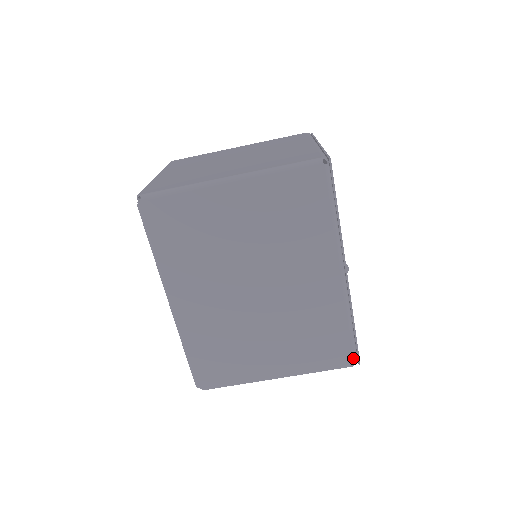
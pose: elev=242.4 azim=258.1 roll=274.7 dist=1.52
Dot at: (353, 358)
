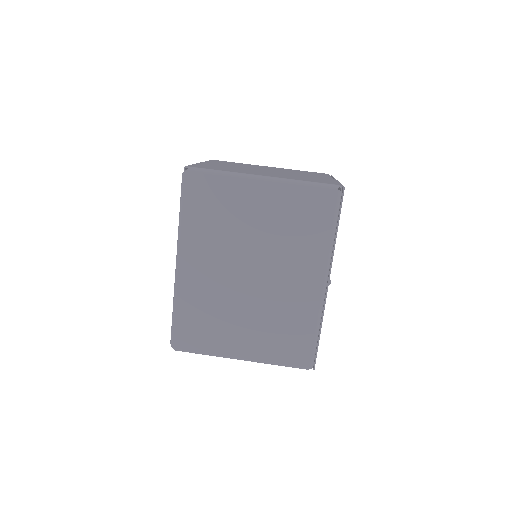
Dot at: (310, 362)
